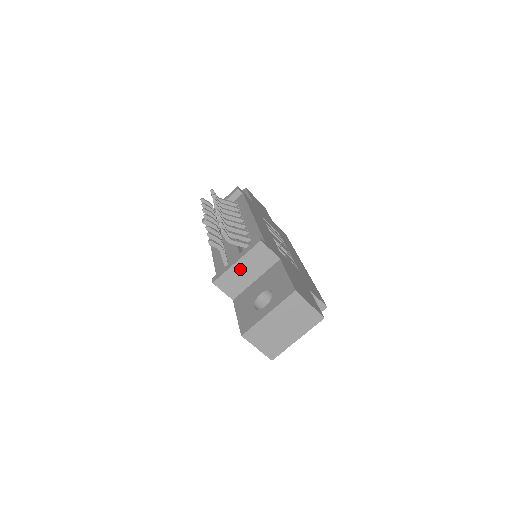
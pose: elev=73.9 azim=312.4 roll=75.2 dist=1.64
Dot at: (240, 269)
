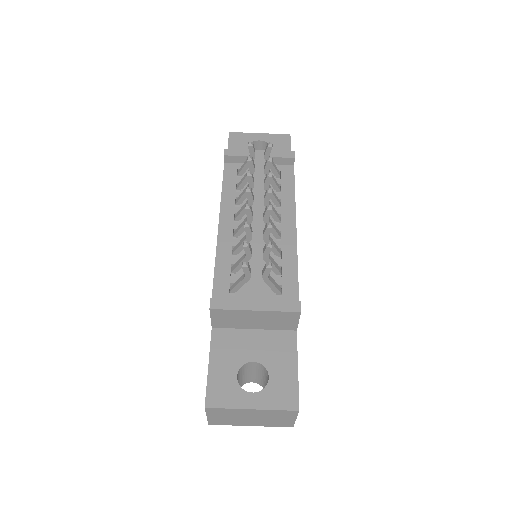
Dot at: (251, 316)
